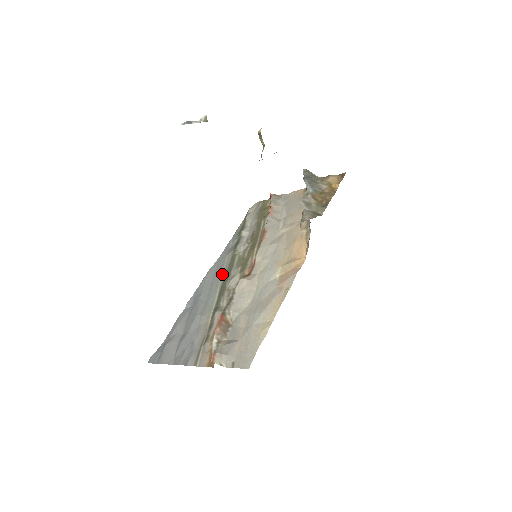
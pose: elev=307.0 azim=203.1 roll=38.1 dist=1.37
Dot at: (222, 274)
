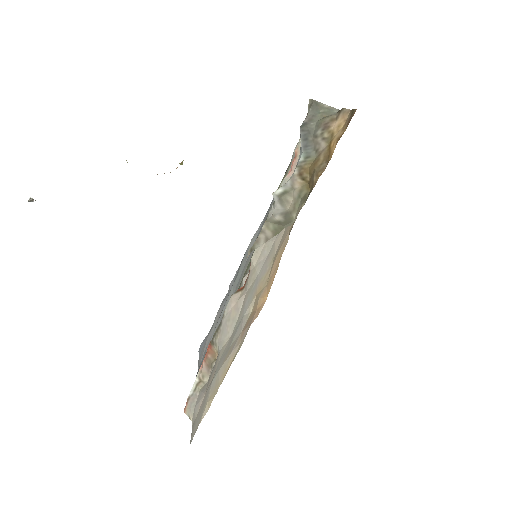
Dot at: (251, 256)
